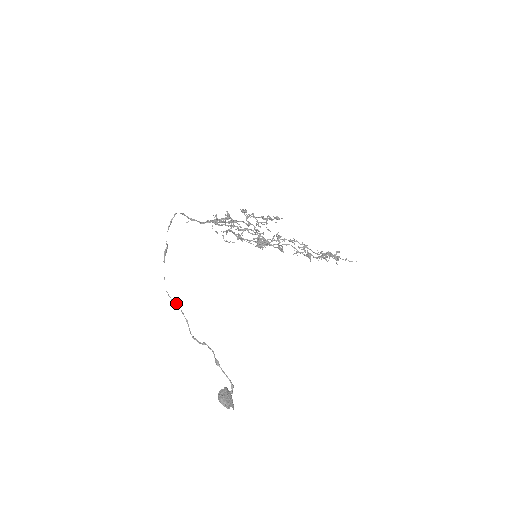
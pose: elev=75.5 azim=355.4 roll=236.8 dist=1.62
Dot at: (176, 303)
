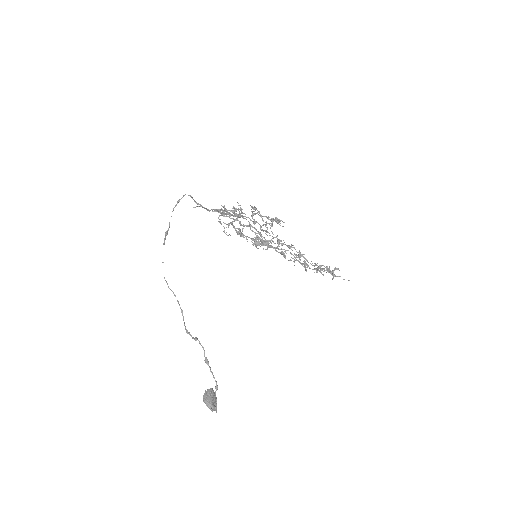
Dot at: occluded
